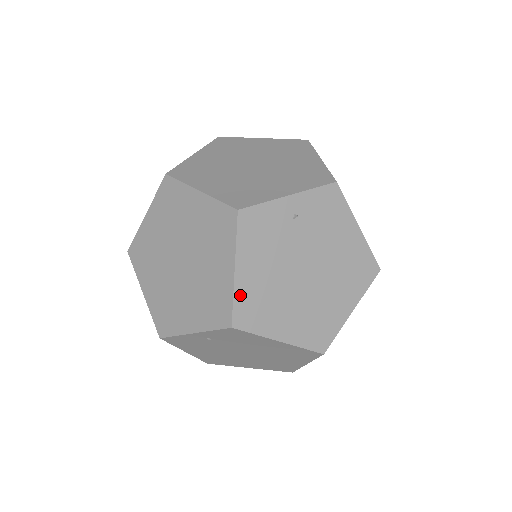
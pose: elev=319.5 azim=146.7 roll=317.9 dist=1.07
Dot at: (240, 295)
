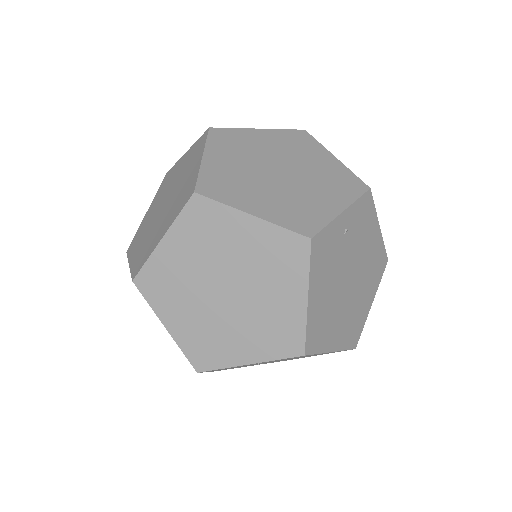
Dot at: (310, 322)
